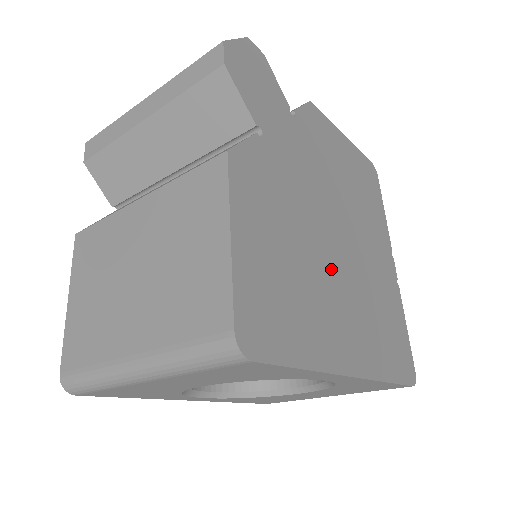
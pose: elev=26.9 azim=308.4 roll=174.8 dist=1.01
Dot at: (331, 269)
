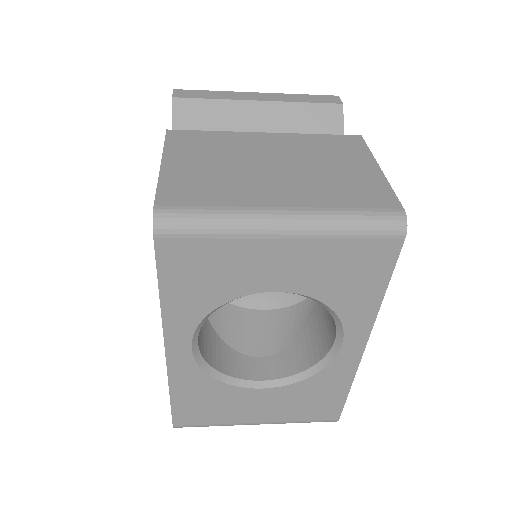
Dot at: occluded
